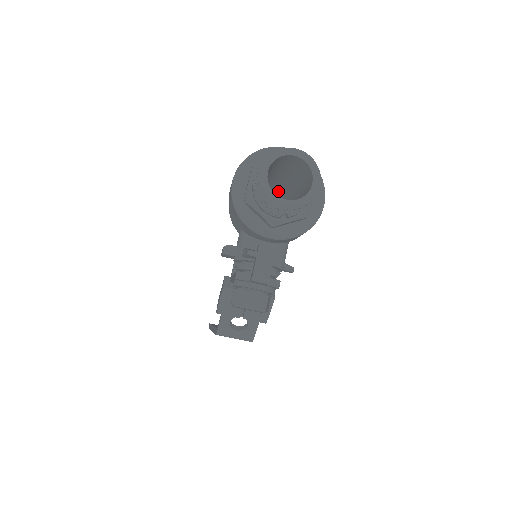
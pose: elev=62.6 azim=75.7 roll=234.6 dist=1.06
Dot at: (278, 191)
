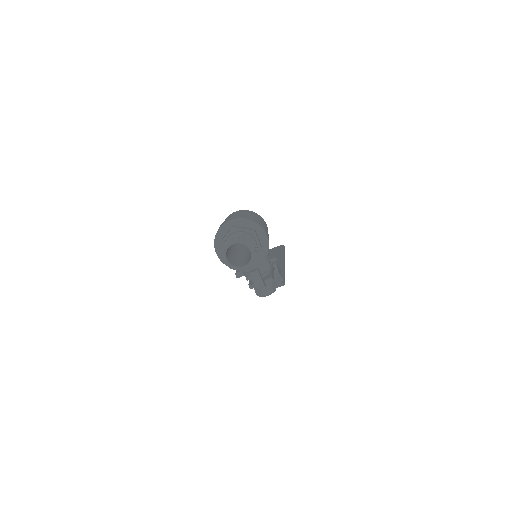
Dot at: occluded
